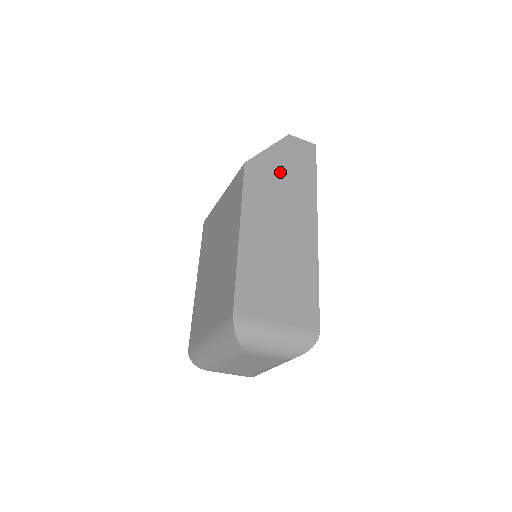
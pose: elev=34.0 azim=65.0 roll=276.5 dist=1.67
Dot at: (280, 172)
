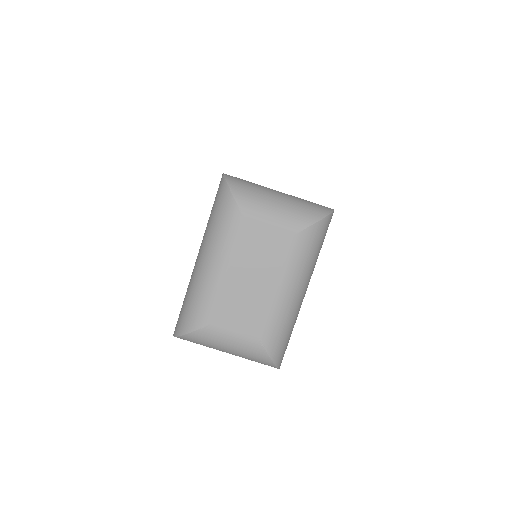
Dot at: occluded
